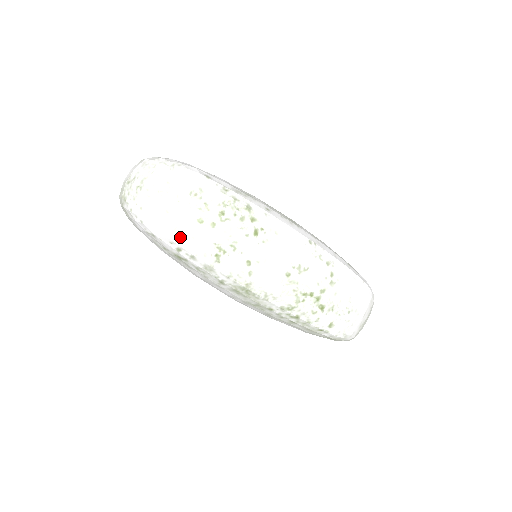
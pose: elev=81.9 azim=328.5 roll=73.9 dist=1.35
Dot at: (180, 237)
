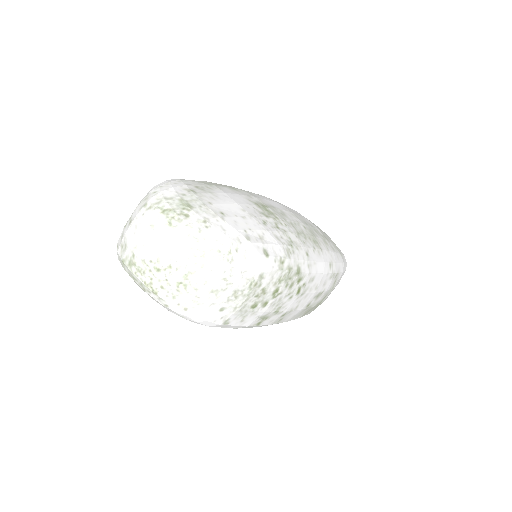
Dot at: (229, 325)
